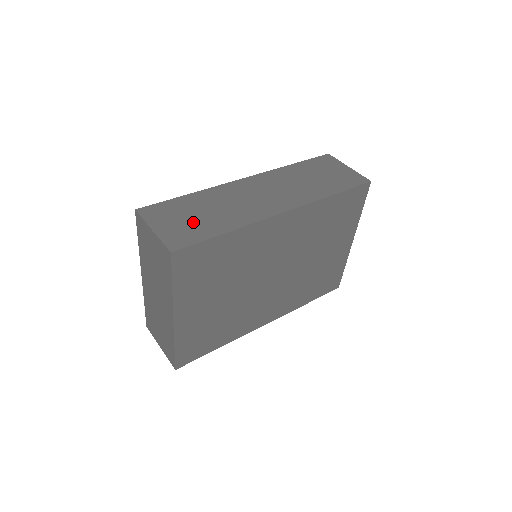
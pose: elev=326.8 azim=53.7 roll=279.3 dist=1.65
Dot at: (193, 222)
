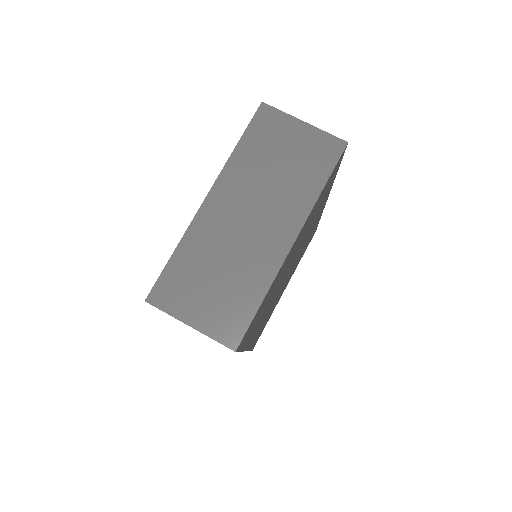
Dot at: occluded
